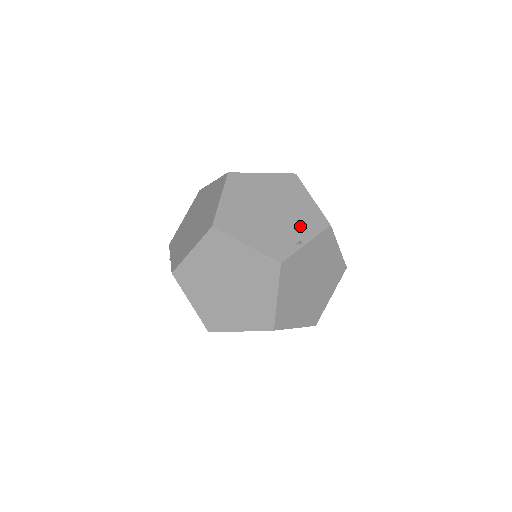
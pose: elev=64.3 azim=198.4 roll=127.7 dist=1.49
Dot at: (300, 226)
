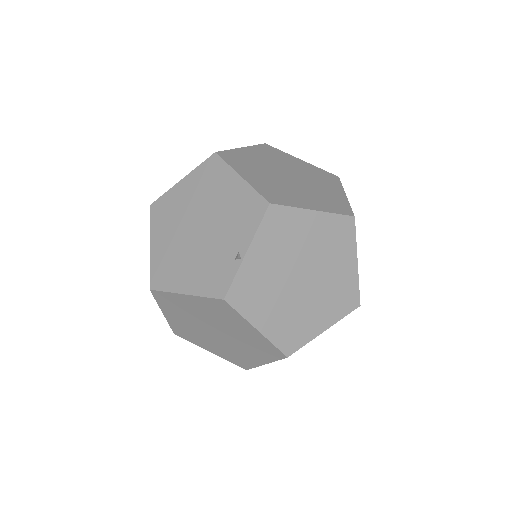
Dot at: (234, 230)
